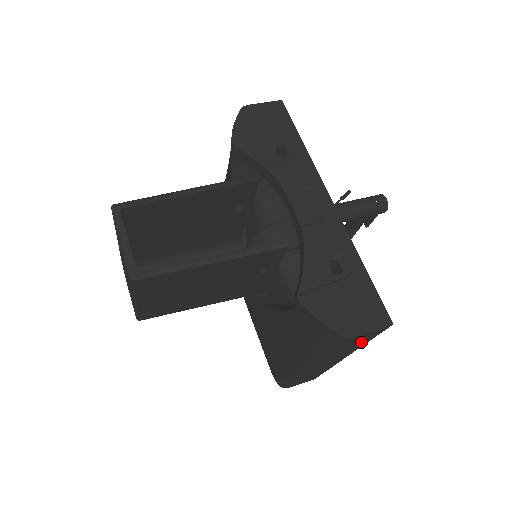
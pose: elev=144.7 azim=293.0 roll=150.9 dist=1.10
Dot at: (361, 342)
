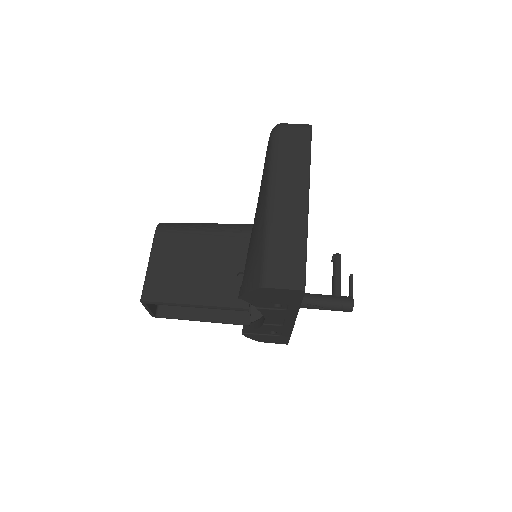
Dot at: occluded
